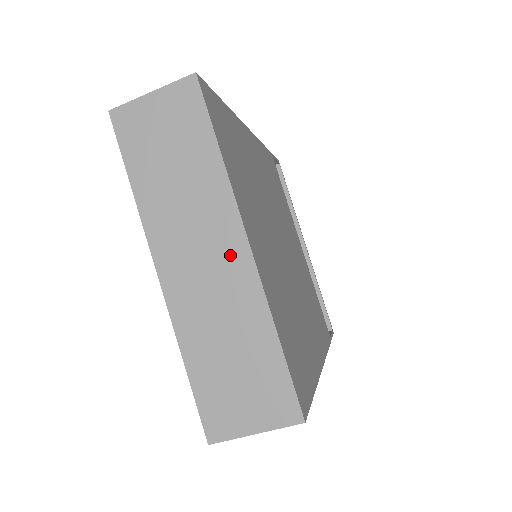
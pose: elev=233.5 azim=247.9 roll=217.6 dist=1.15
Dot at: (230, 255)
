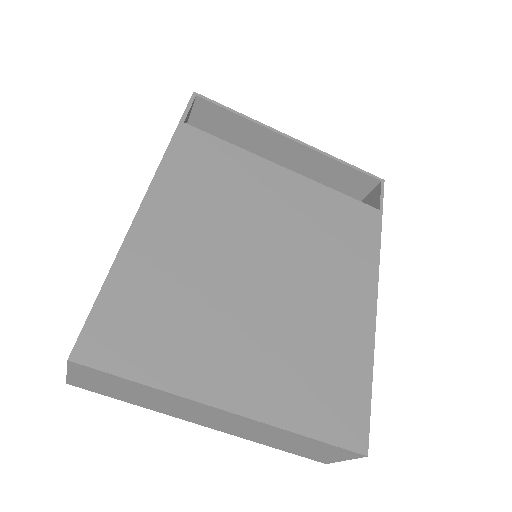
Dot at: (226, 417)
